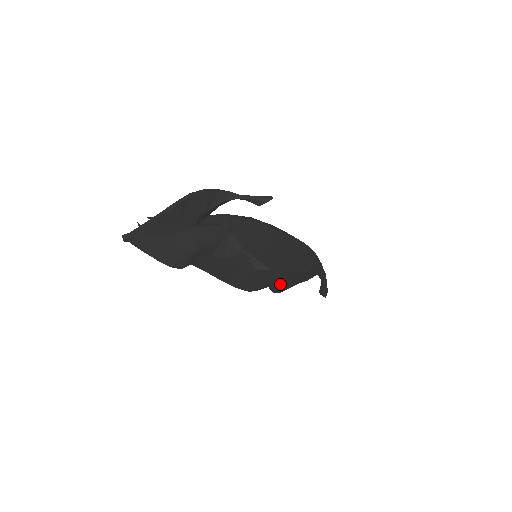
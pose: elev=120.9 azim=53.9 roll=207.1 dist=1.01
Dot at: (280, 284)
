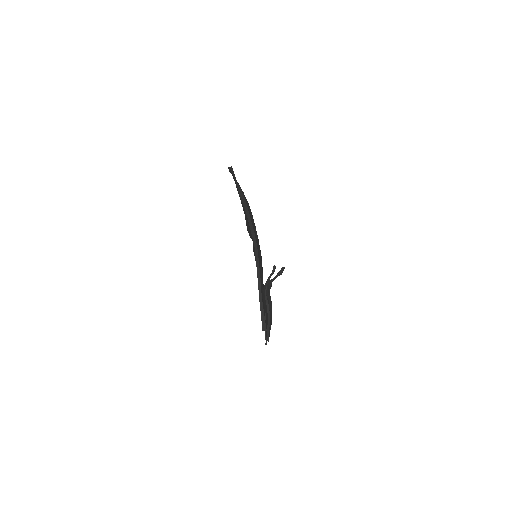
Dot at: occluded
